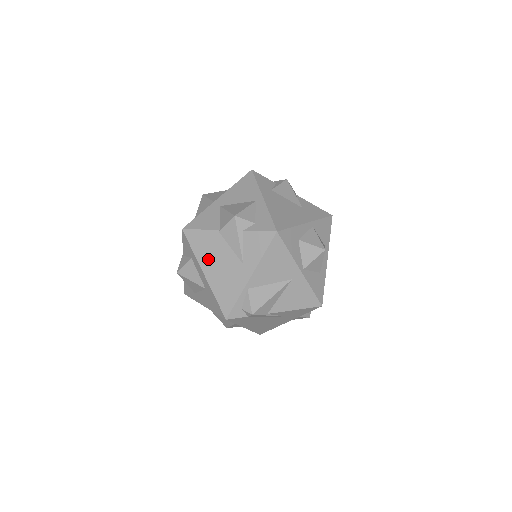
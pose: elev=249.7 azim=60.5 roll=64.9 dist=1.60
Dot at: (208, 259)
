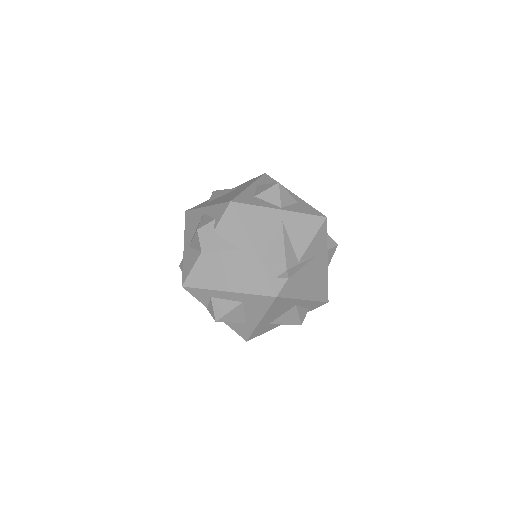
Dot at: (218, 279)
